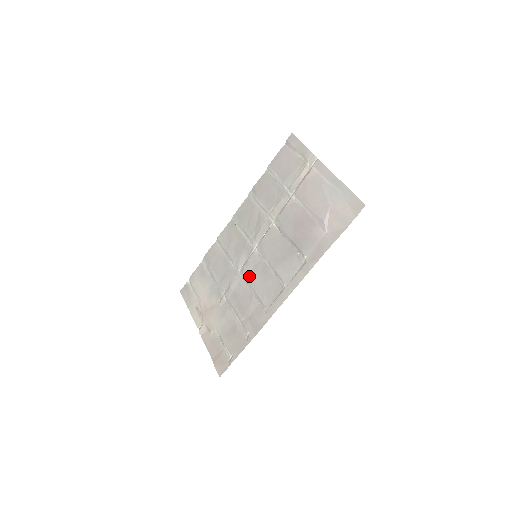
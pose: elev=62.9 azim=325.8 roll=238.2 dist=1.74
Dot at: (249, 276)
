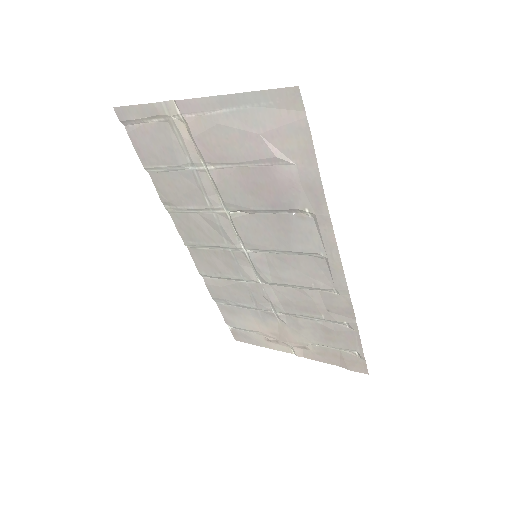
Dot at: (275, 279)
